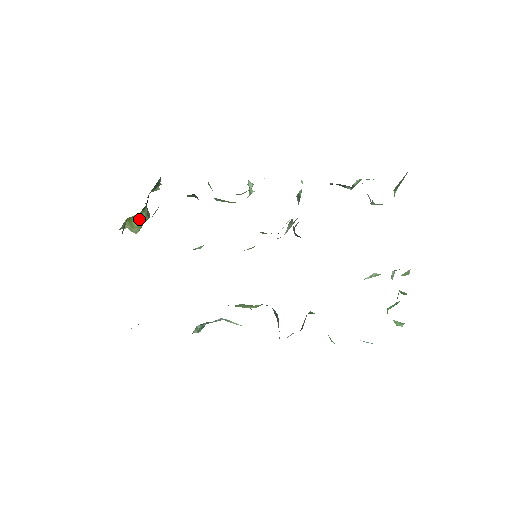
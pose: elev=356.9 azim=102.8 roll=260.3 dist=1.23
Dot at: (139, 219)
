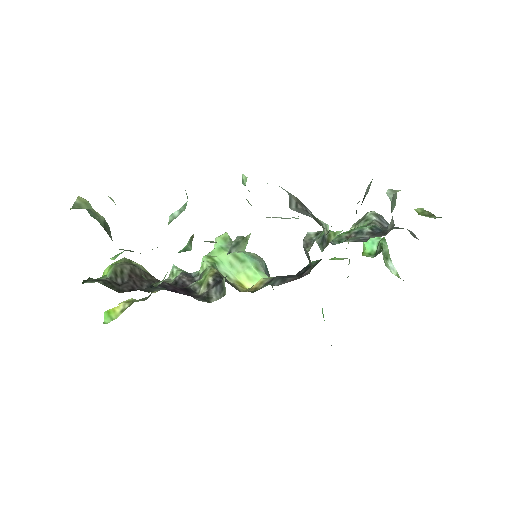
Dot at: occluded
